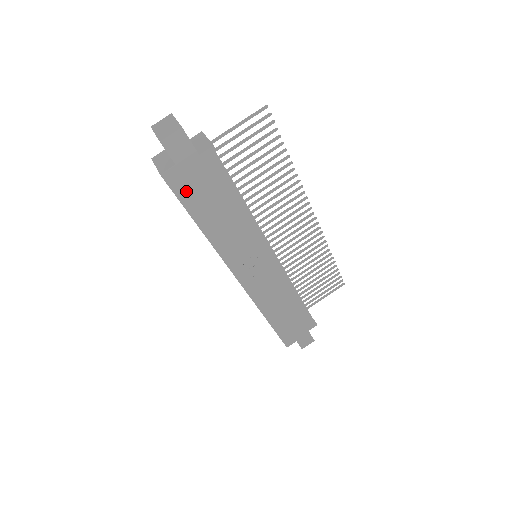
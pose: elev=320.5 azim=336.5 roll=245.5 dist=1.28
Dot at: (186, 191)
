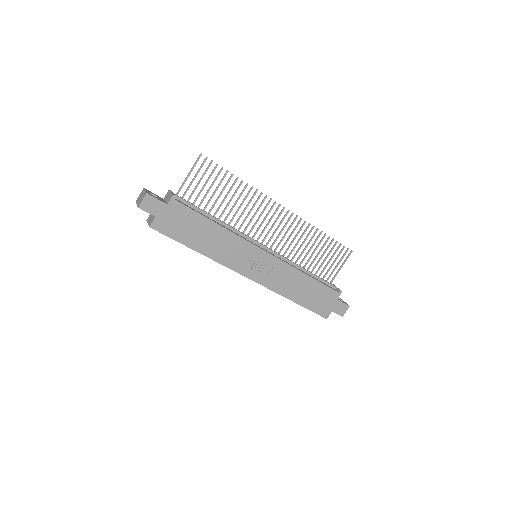
Dot at: (172, 230)
